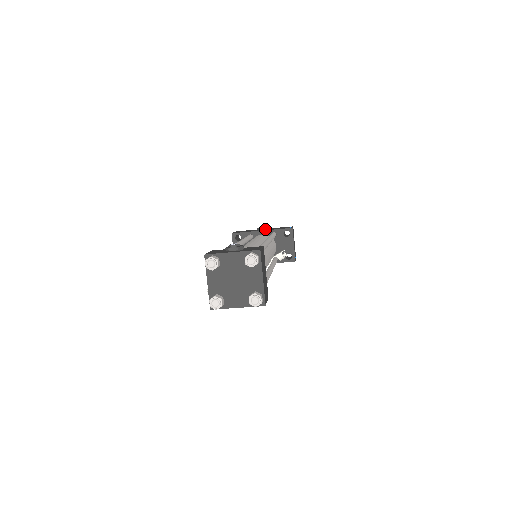
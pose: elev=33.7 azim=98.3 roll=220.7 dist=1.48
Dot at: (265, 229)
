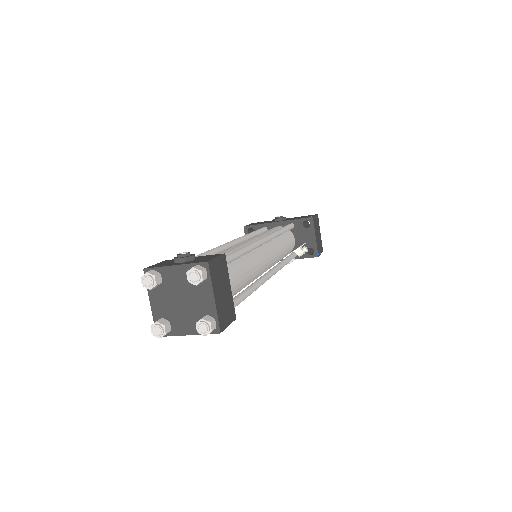
Dot at: (282, 220)
